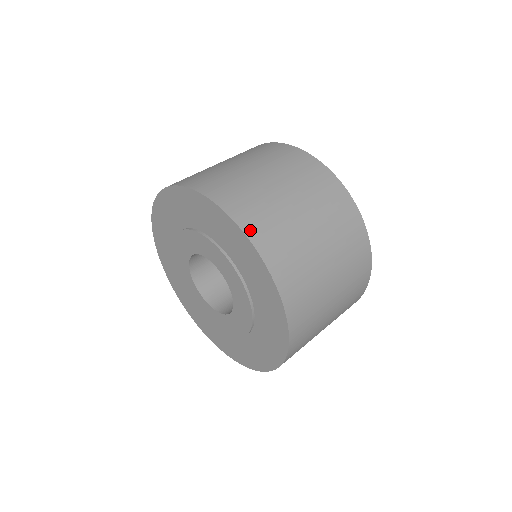
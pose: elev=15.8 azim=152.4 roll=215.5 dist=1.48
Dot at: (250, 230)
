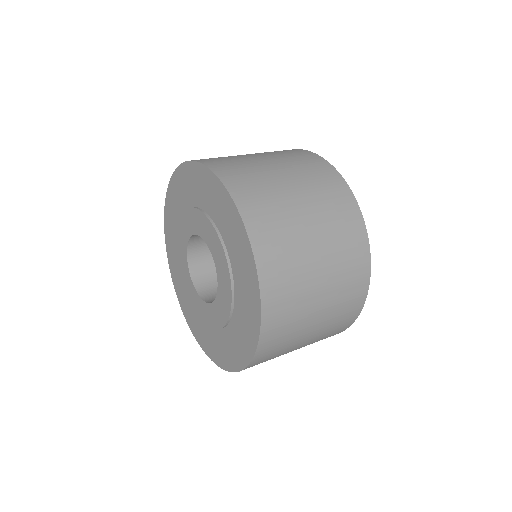
Dot at: (201, 160)
